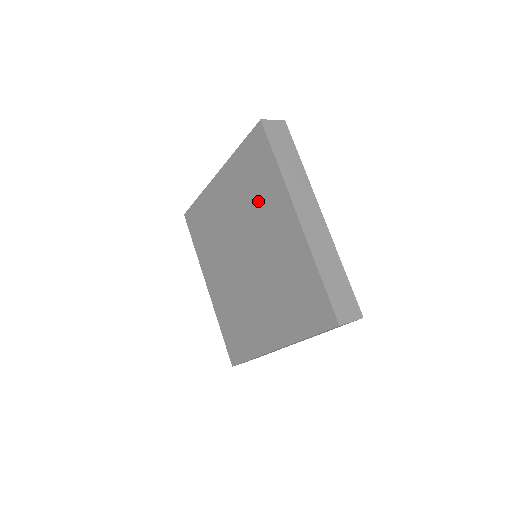
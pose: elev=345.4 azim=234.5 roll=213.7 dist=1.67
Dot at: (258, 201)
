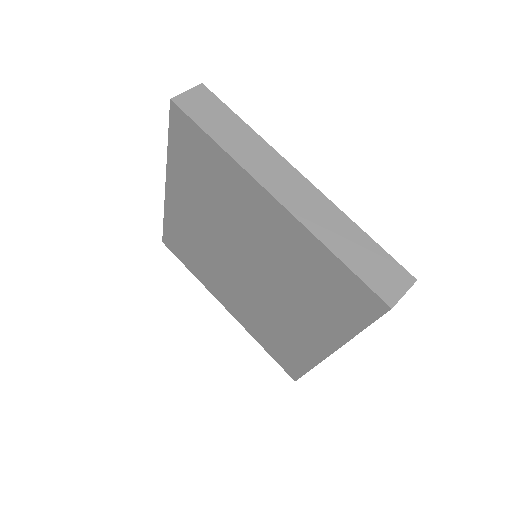
Dot at: (221, 197)
